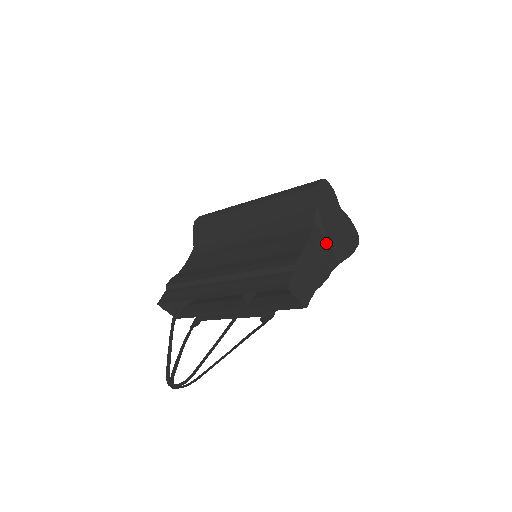
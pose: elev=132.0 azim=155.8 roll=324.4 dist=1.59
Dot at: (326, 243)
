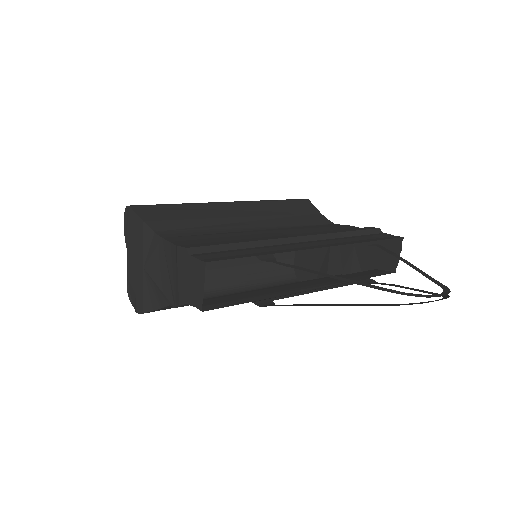
Dot at: (333, 247)
